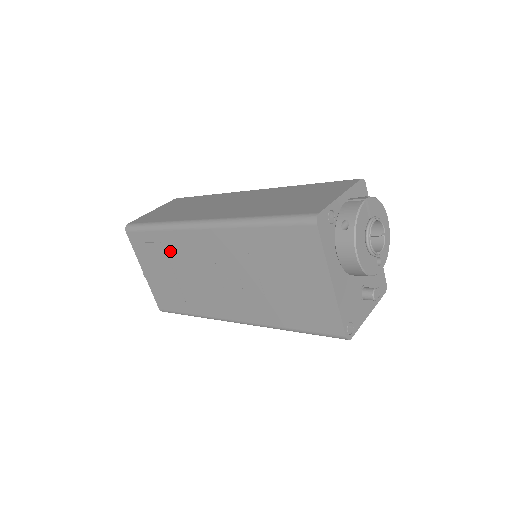
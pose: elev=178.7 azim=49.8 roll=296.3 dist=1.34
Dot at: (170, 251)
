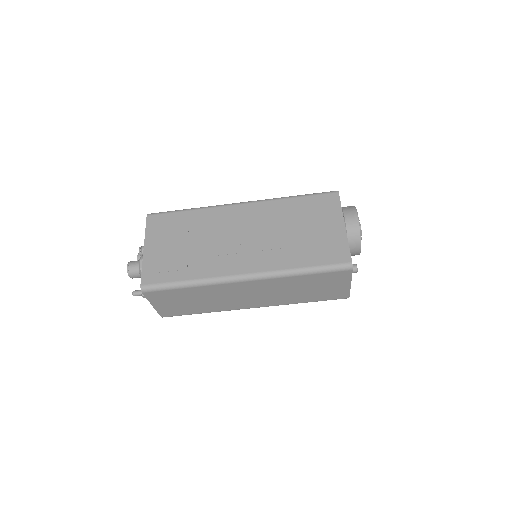
Dot at: (194, 225)
